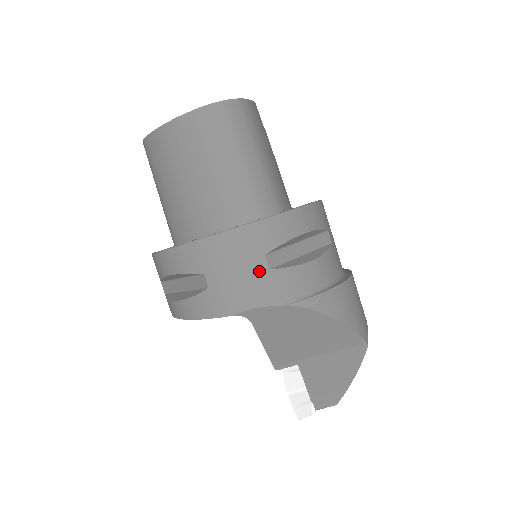
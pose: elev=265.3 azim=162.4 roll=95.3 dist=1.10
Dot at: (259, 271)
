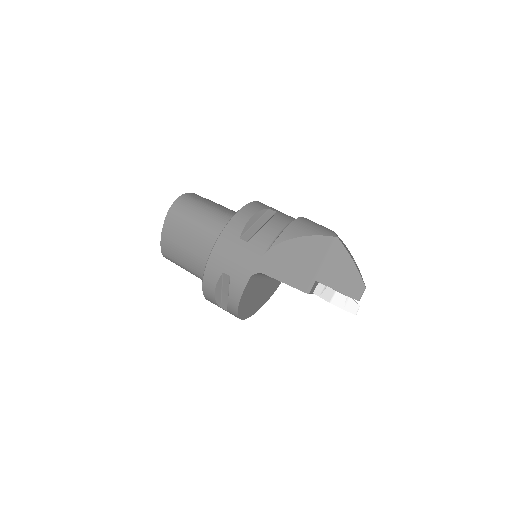
Dot at: (243, 247)
